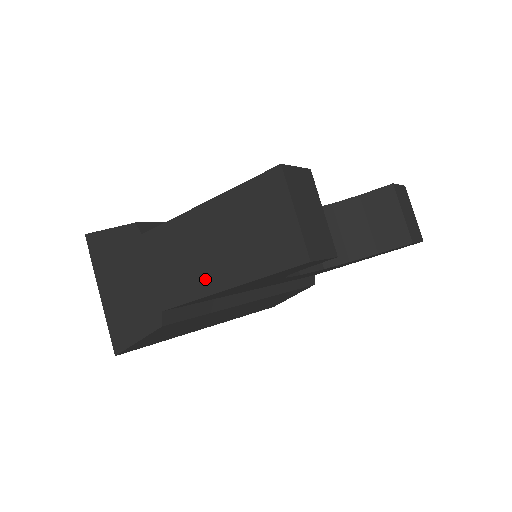
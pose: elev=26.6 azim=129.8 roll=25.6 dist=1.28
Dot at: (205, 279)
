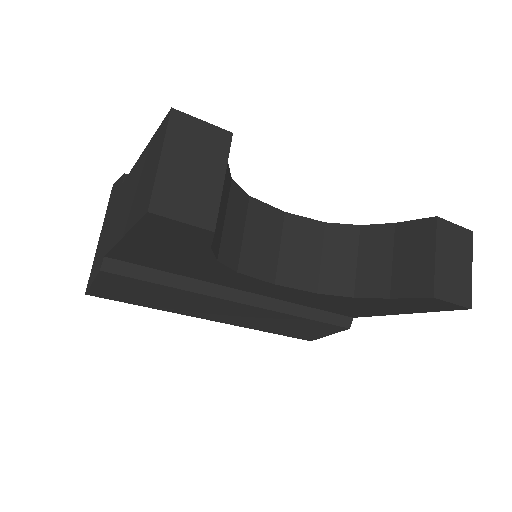
Dot at: (120, 227)
